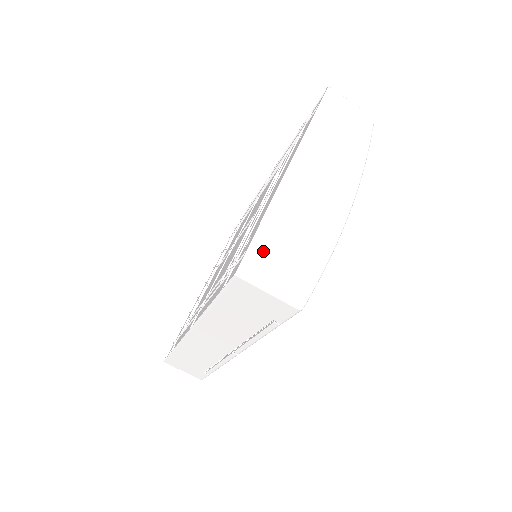
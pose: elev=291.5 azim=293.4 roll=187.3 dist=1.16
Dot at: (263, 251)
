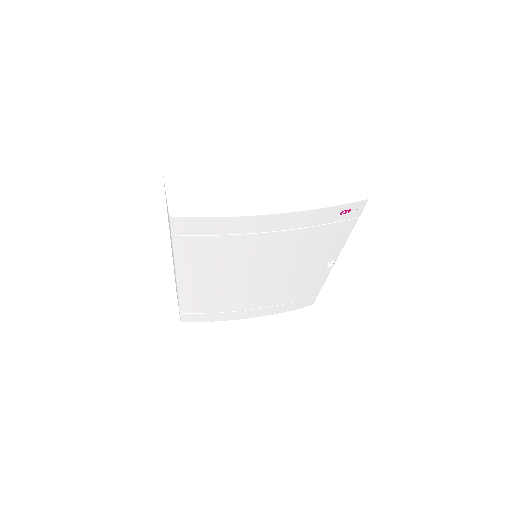
Dot at: (189, 179)
